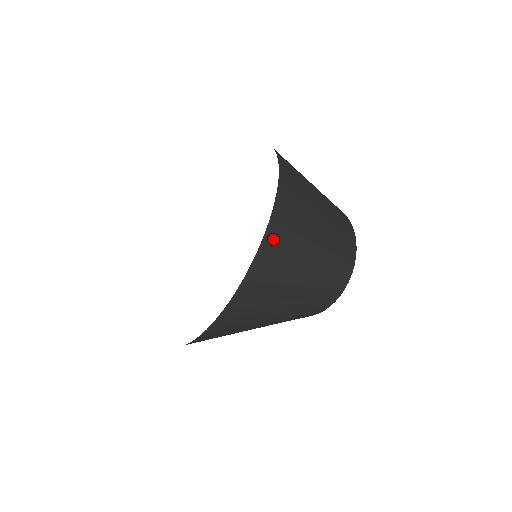
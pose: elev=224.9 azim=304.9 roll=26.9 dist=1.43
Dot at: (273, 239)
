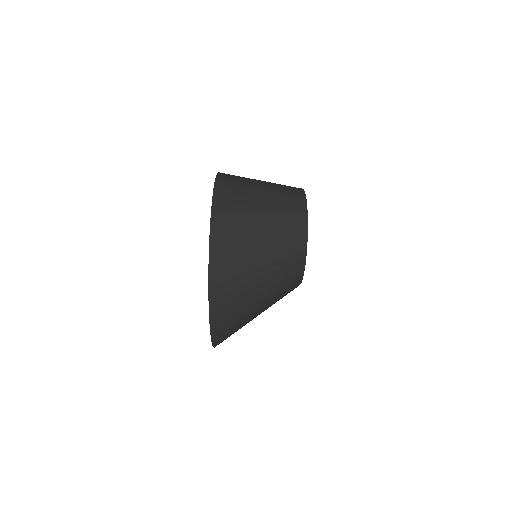
Dot at: (220, 213)
